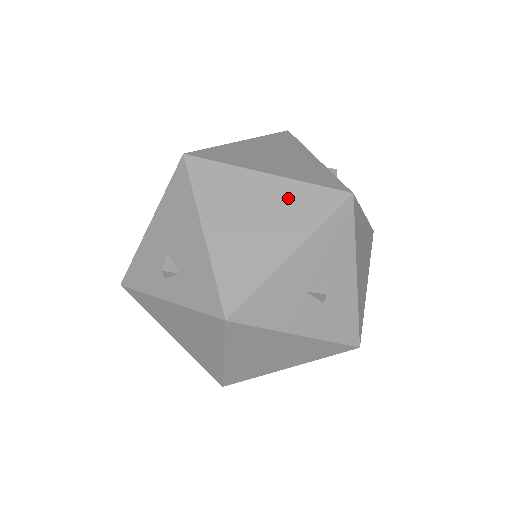
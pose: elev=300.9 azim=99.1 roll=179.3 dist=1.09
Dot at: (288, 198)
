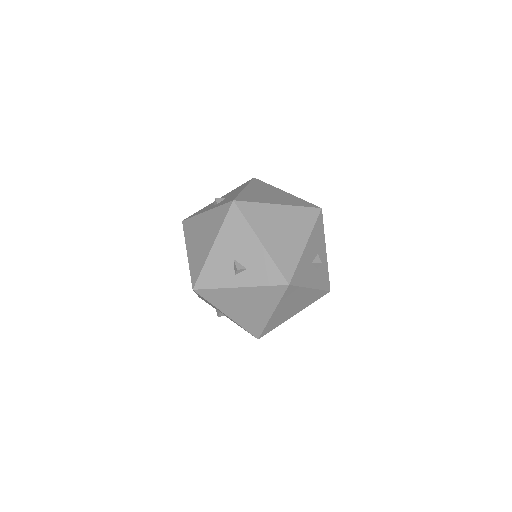
Dot at: (294, 216)
